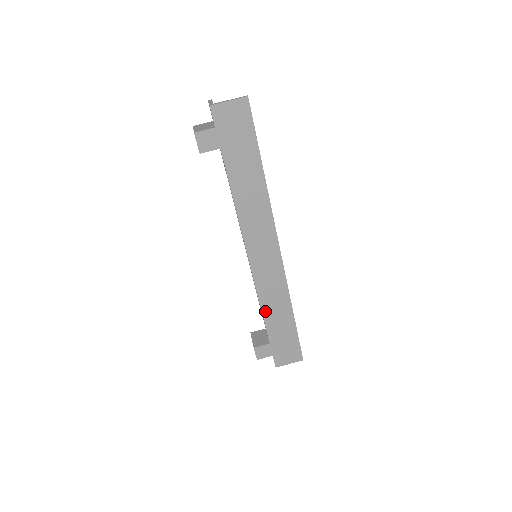
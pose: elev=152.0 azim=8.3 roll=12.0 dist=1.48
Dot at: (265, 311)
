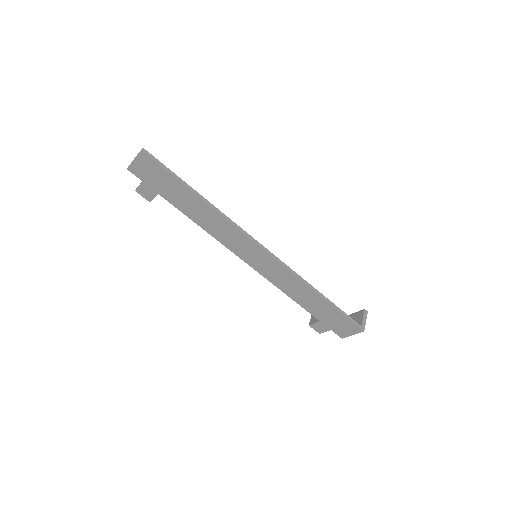
Dot at: (294, 298)
